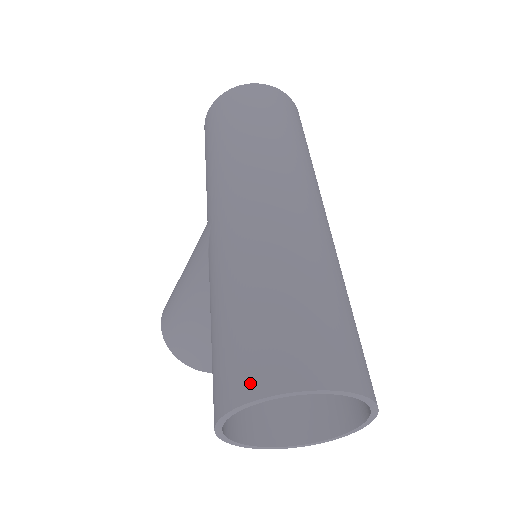
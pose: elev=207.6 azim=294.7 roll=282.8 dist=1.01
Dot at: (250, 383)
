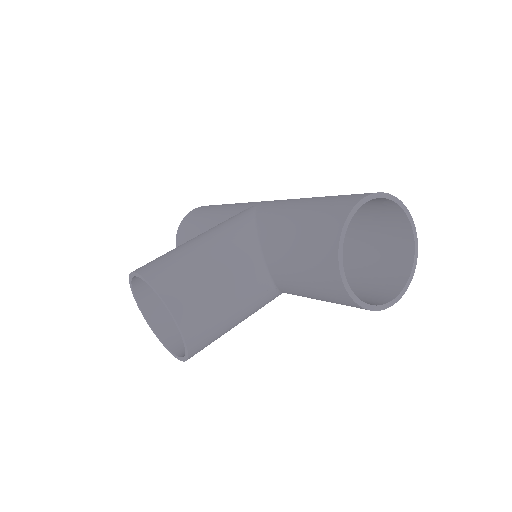
Dot at: occluded
